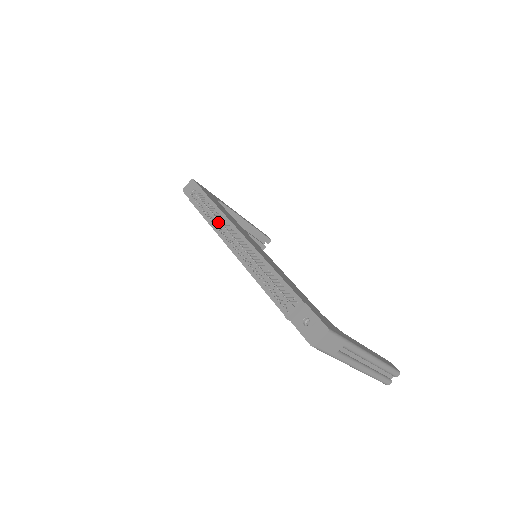
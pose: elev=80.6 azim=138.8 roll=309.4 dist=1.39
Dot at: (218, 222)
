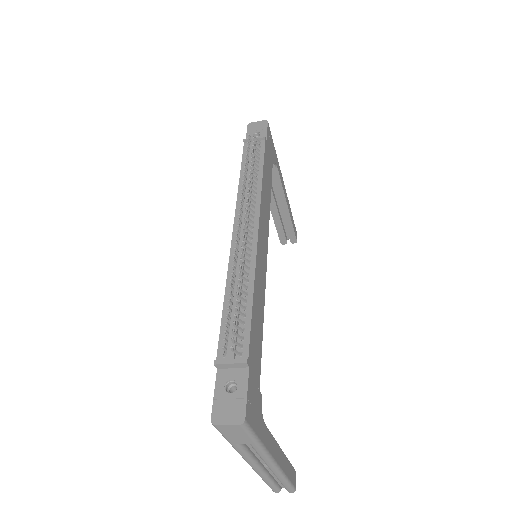
Dot at: occluded
